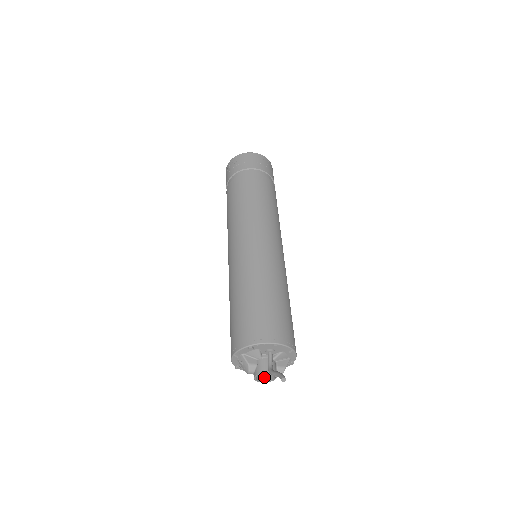
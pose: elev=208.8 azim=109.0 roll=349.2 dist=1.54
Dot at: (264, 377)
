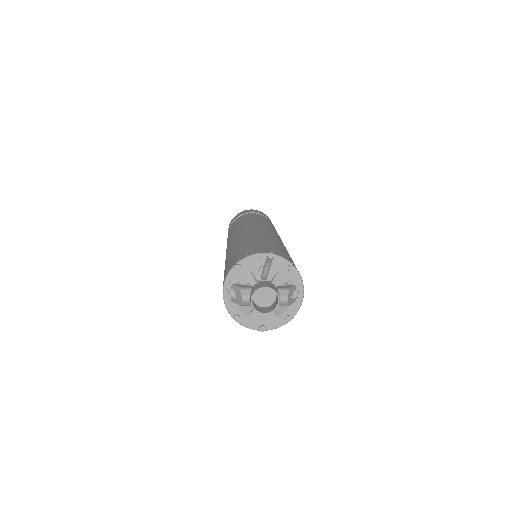
Dot at: (267, 310)
